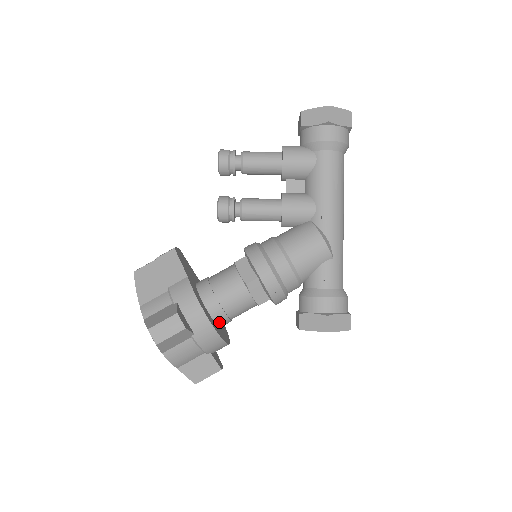
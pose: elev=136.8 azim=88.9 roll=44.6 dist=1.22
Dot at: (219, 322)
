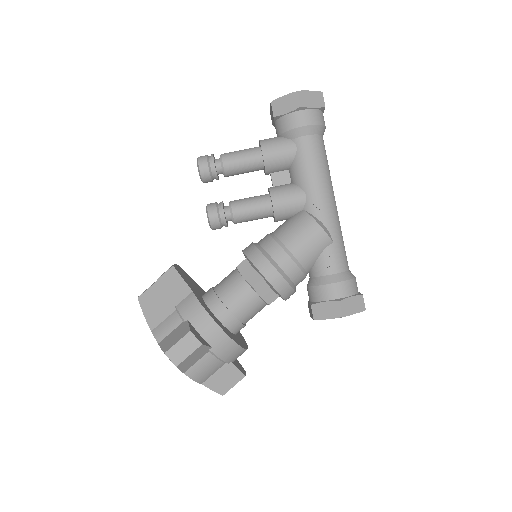
Dot at: (233, 330)
